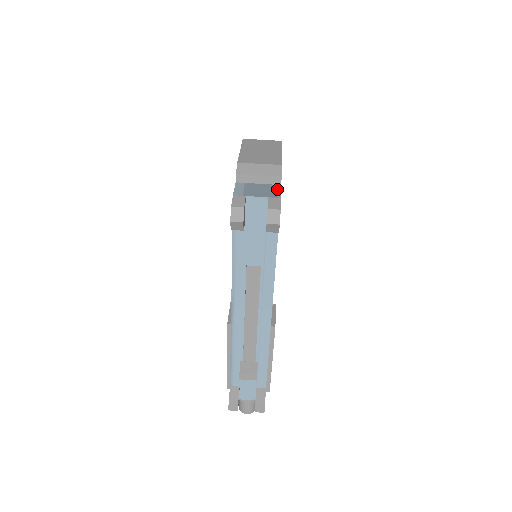
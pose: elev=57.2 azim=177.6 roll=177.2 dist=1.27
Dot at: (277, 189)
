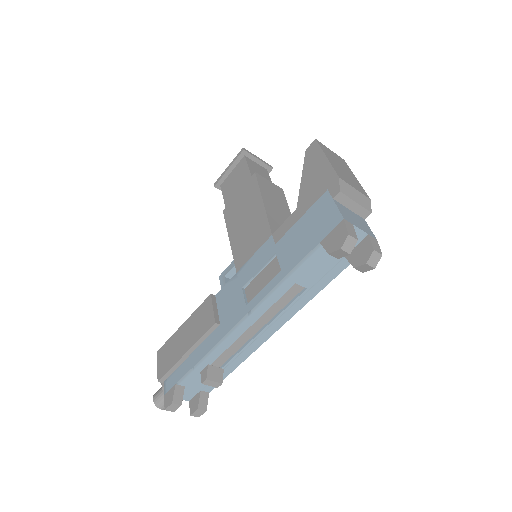
Dot at: (367, 225)
